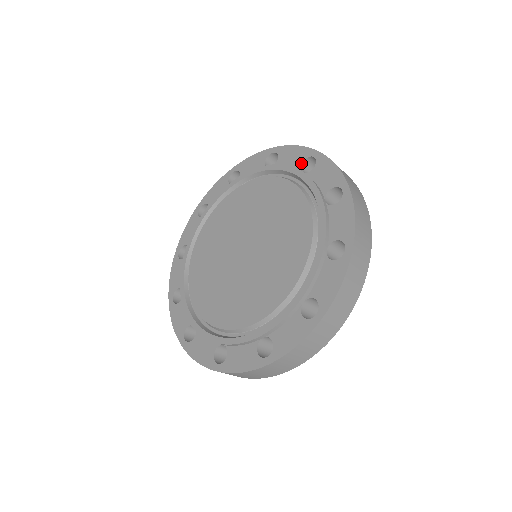
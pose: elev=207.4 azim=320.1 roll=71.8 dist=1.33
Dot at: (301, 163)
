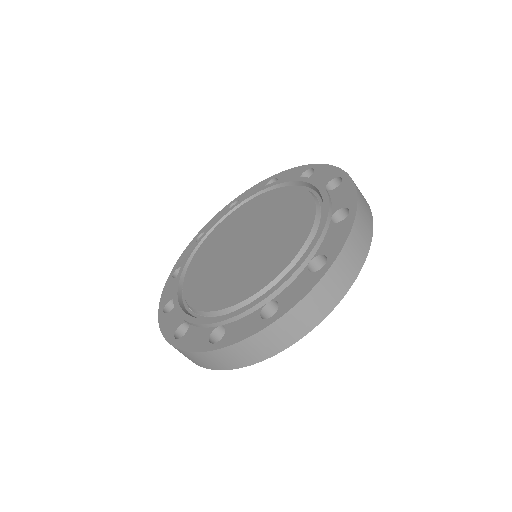
Dot at: (339, 208)
